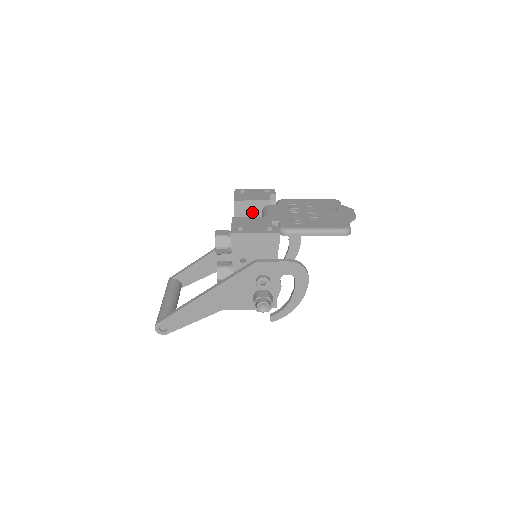
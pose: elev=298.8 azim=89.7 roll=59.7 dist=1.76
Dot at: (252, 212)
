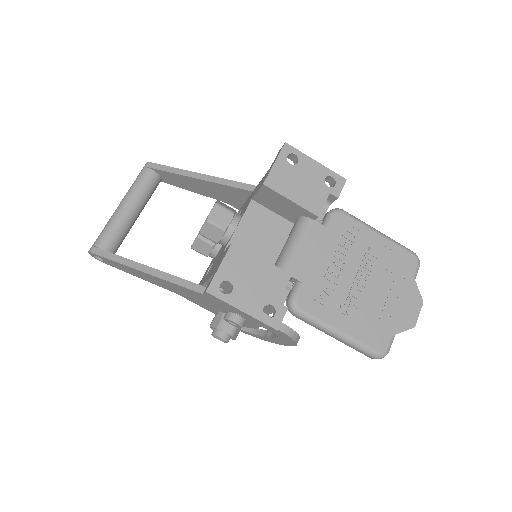
Dot at: (284, 208)
